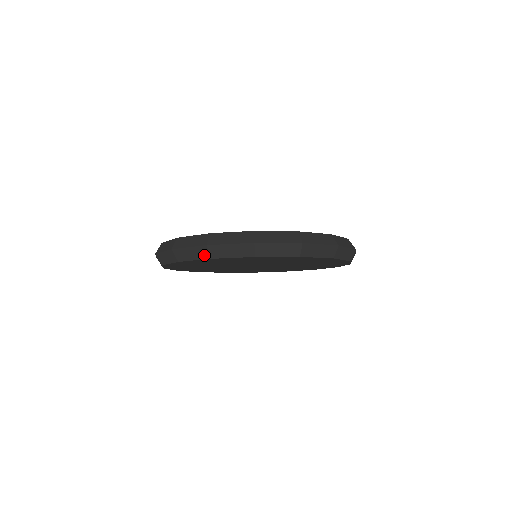
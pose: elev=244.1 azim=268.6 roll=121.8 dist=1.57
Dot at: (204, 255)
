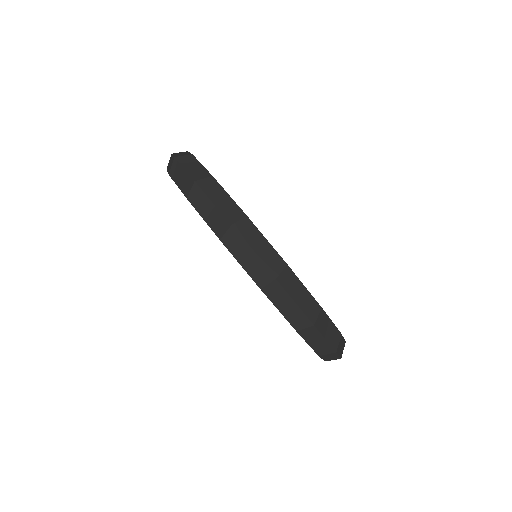
Dot at: (186, 189)
